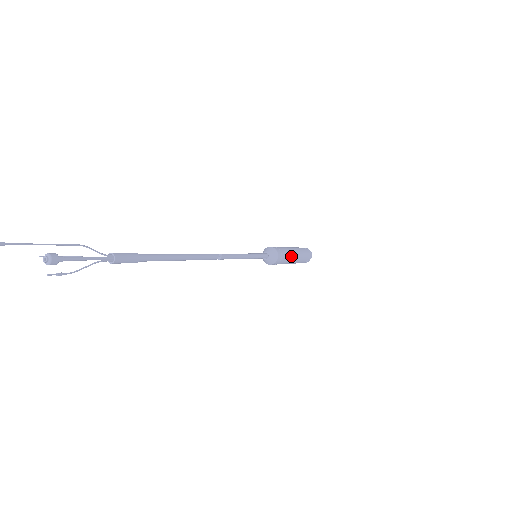
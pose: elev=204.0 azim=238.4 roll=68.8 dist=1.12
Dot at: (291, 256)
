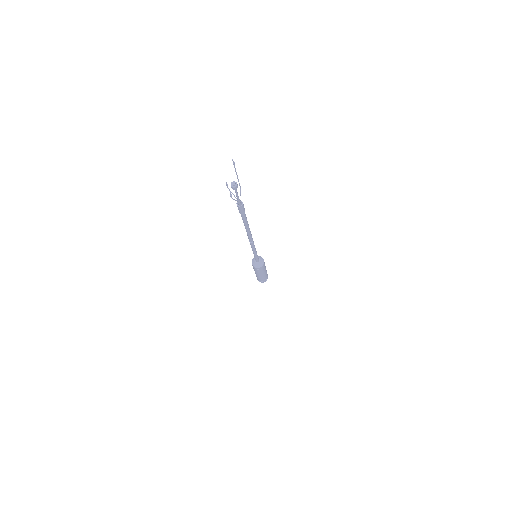
Dot at: (265, 269)
